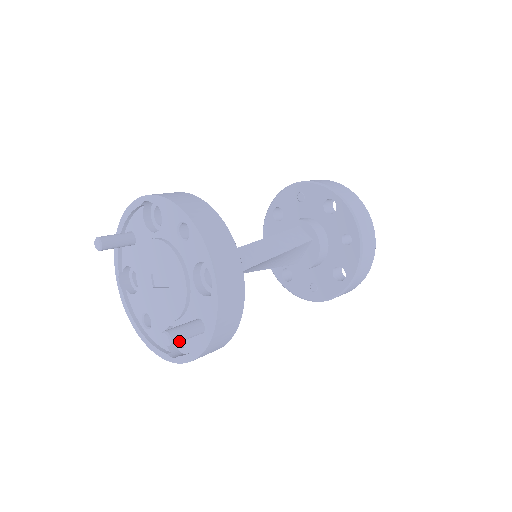
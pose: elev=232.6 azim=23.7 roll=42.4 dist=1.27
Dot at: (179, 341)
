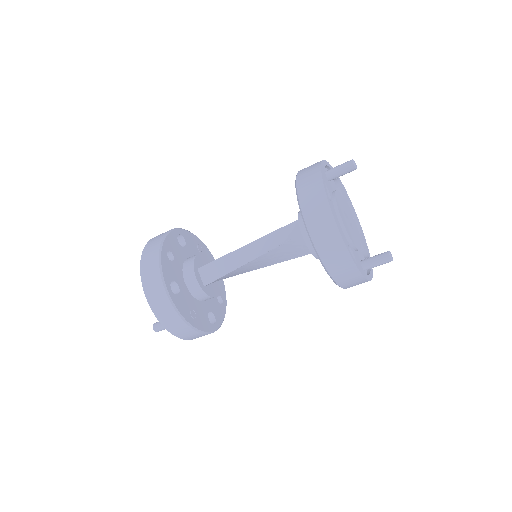
Dot at: (160, 330)
